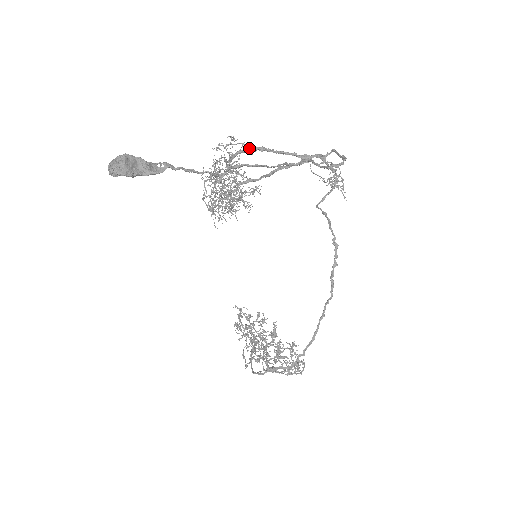
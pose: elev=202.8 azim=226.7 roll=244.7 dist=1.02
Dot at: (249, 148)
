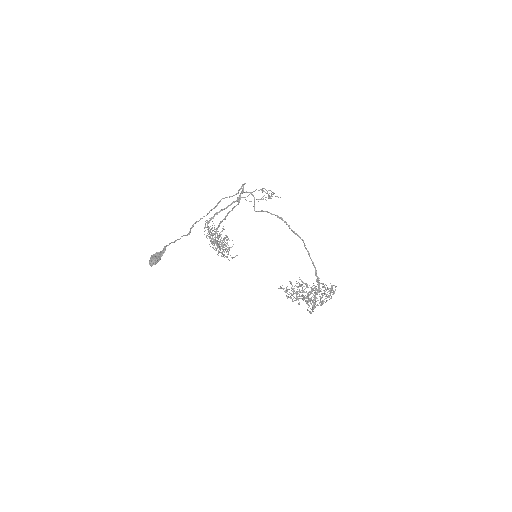
Dot at: (211, 218)
